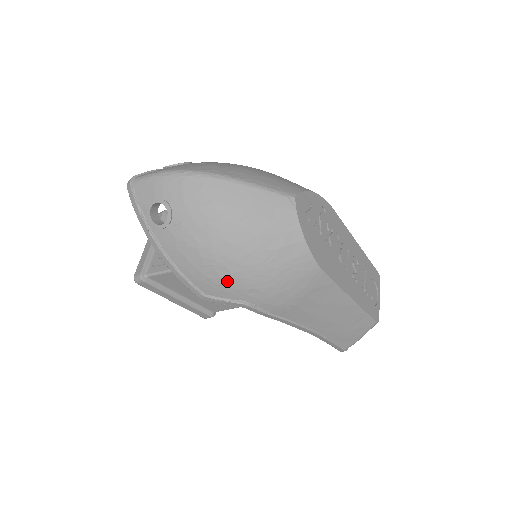
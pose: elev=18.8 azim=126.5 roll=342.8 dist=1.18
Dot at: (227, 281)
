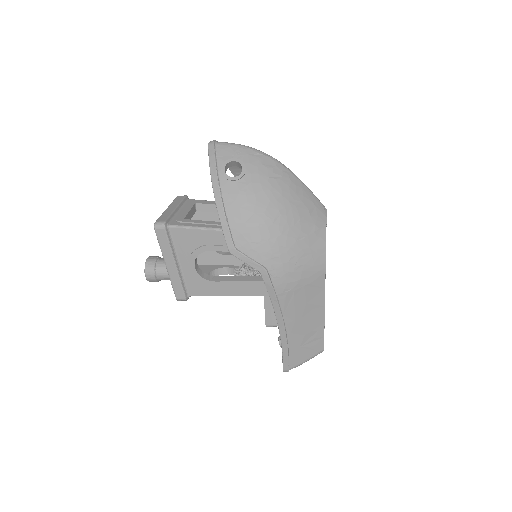
Dot at: (263, 241)
